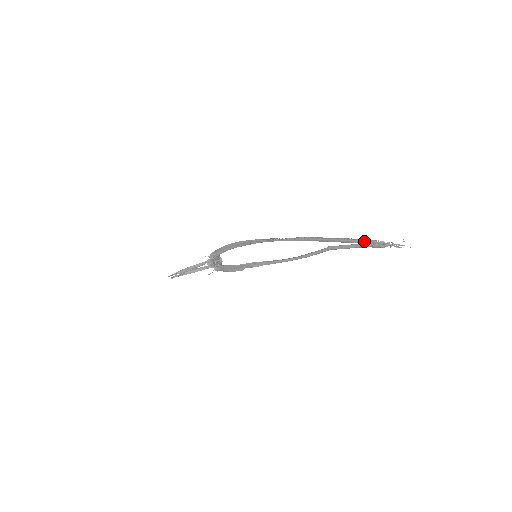
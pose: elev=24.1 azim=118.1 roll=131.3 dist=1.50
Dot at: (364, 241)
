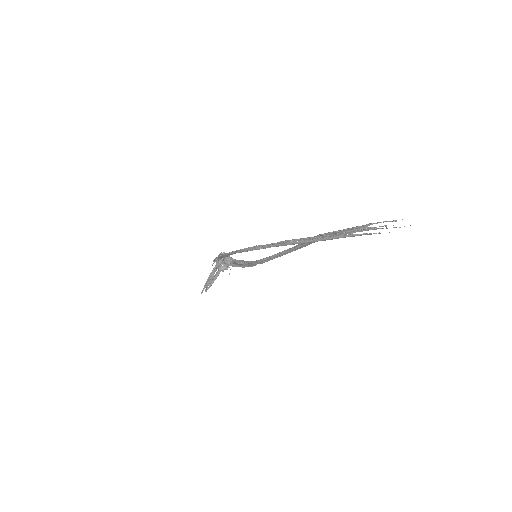
Dot at: (354, 236)
